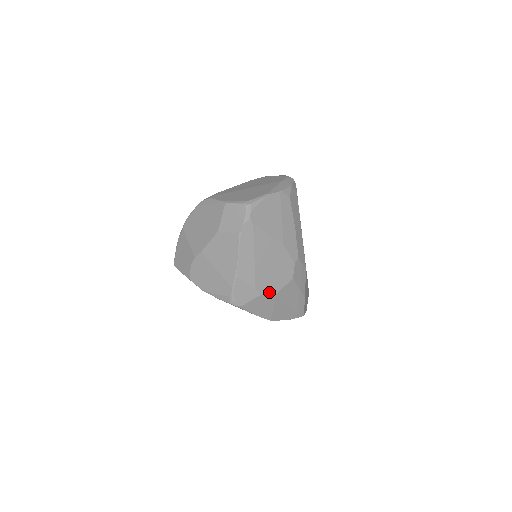
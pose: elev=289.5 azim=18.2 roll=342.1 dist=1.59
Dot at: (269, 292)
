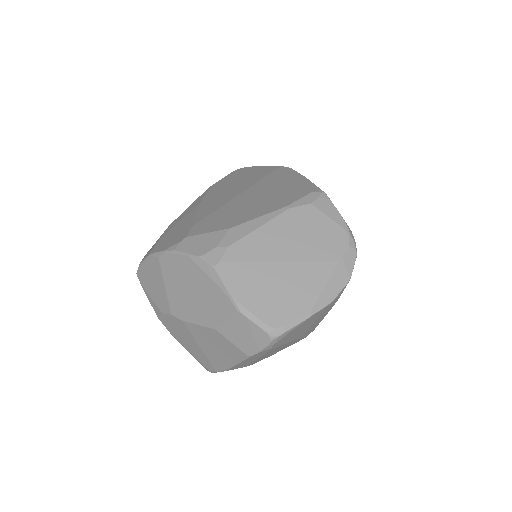
Dot at: occluded
